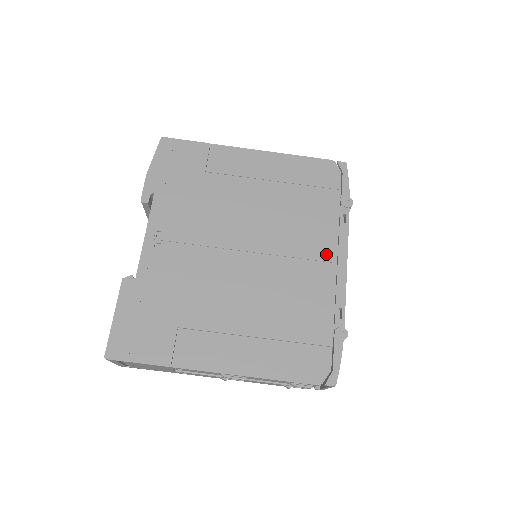
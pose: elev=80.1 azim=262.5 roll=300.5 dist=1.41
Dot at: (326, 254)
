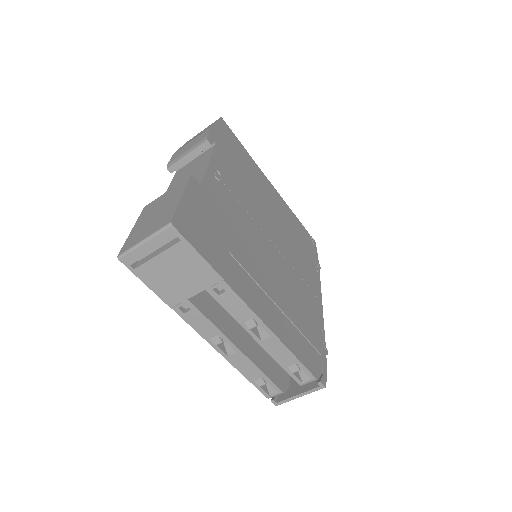
Dot at: (312, 286)
